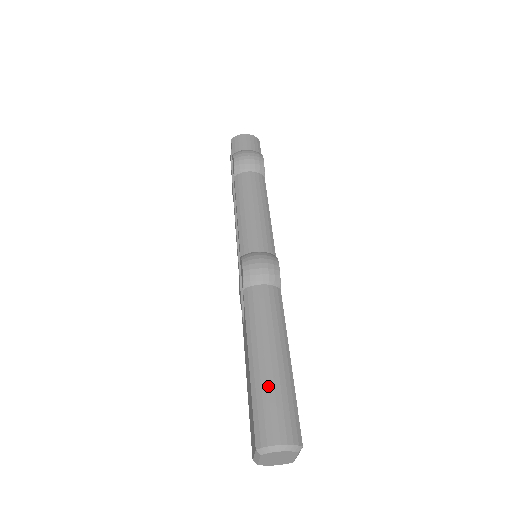
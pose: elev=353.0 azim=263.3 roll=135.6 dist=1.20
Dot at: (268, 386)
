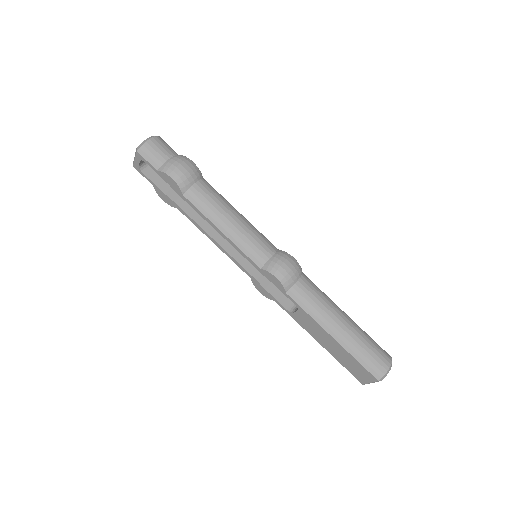
Dot at: (359, 343)
